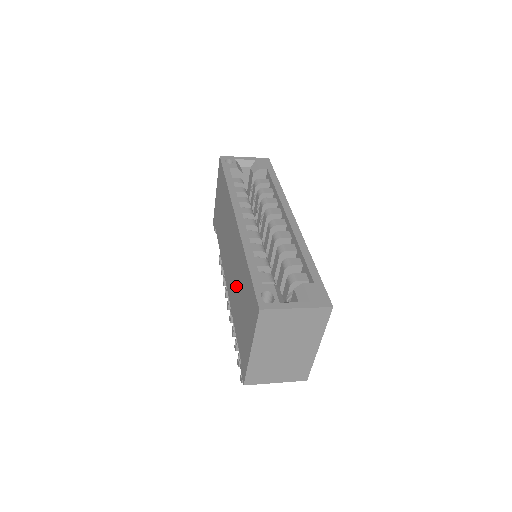
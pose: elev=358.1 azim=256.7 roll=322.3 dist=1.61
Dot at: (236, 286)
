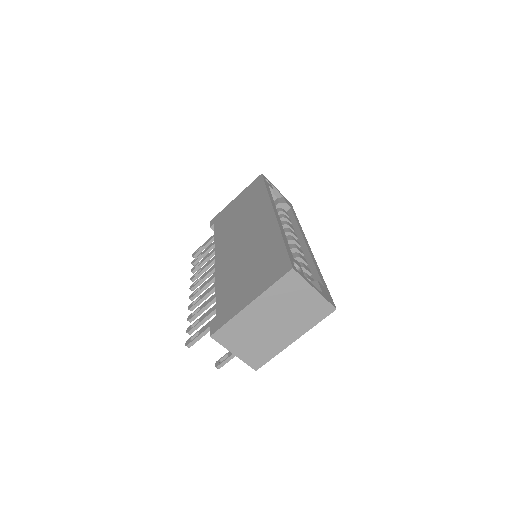
Dot at: (243, 259)
